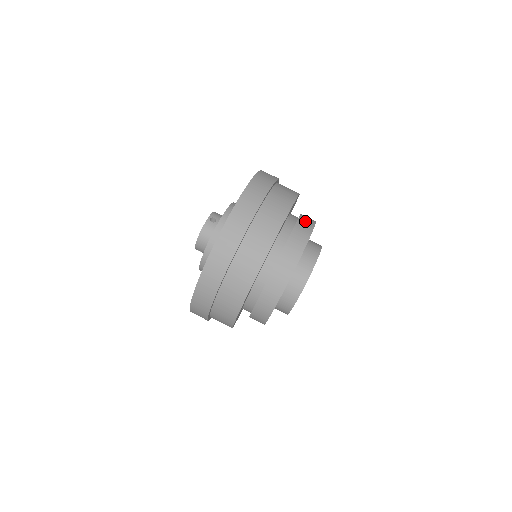
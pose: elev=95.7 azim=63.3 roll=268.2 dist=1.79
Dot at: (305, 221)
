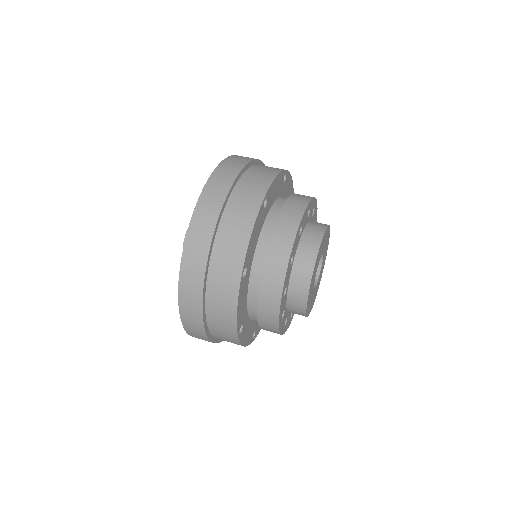
Dot at: occluded
